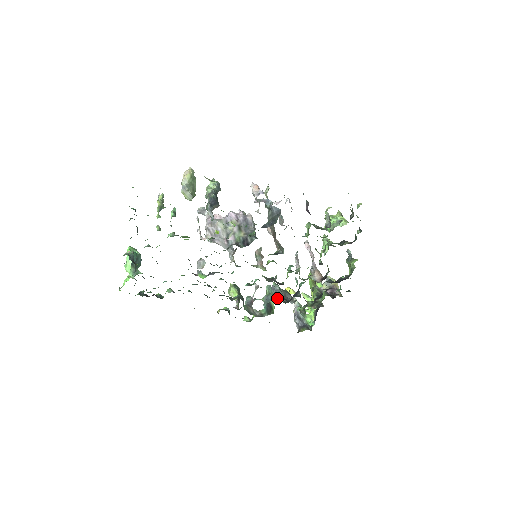
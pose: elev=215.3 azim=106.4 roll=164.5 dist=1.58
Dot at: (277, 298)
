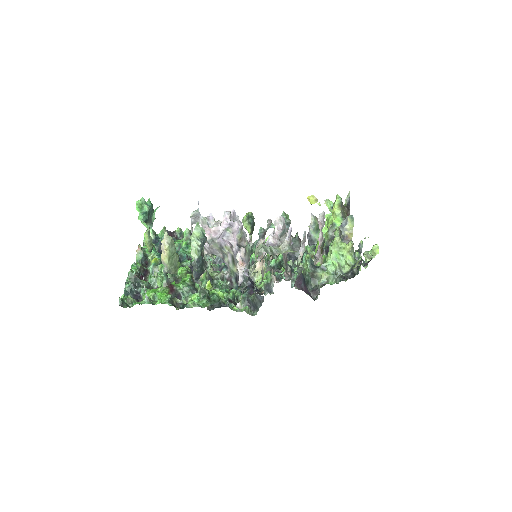
Dot at: occluded
